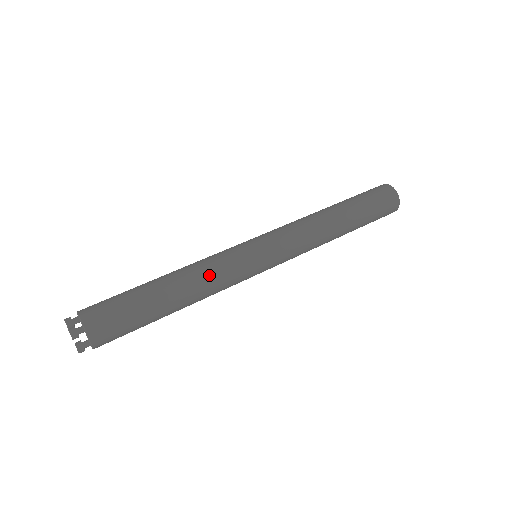
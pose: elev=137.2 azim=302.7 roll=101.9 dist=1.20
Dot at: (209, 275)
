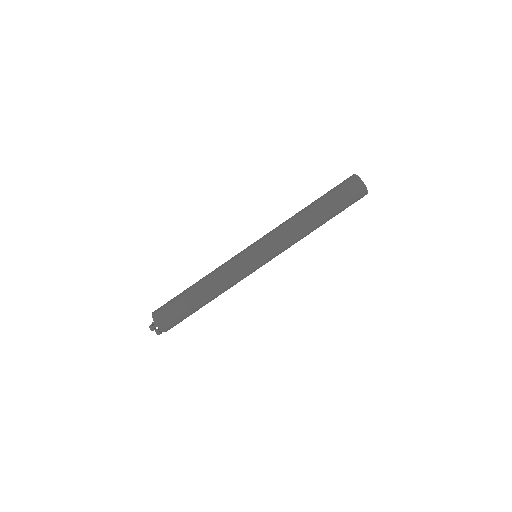
Dot at: occluded
